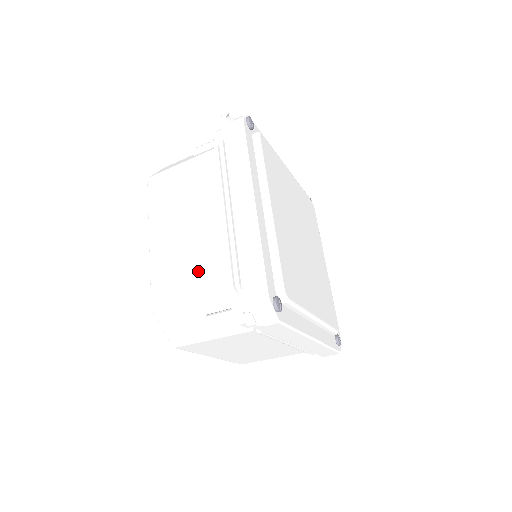
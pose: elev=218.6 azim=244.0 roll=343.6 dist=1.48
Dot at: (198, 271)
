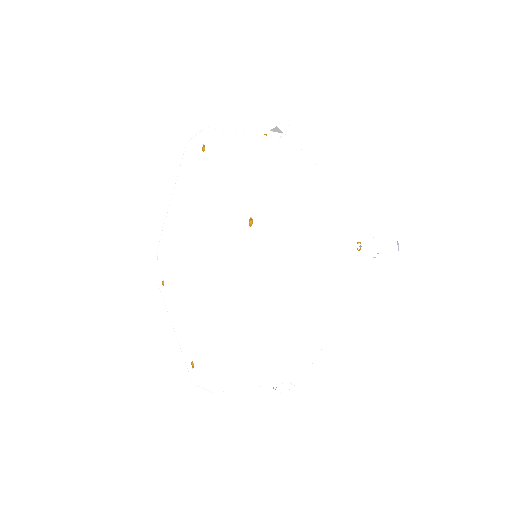
Dot at: (272, 372)
